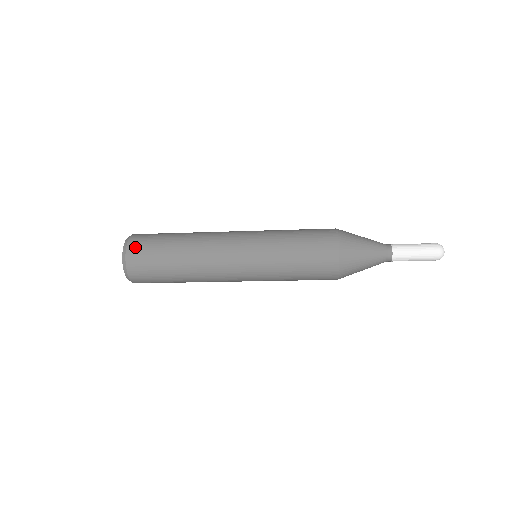
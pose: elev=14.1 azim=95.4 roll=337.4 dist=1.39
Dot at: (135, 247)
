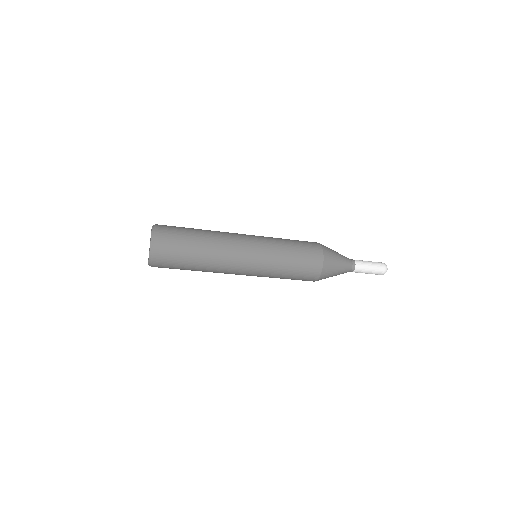
Dot at: (163, 231)
